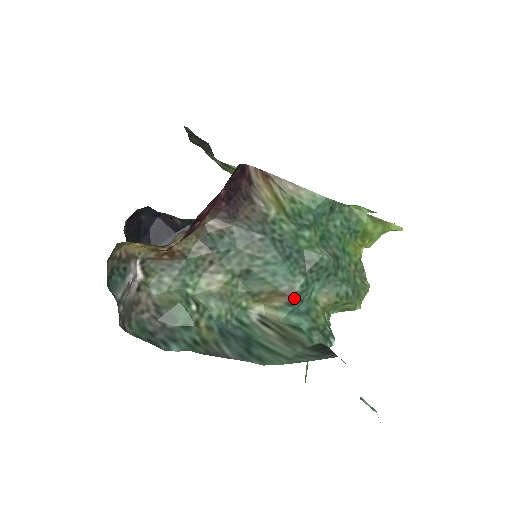
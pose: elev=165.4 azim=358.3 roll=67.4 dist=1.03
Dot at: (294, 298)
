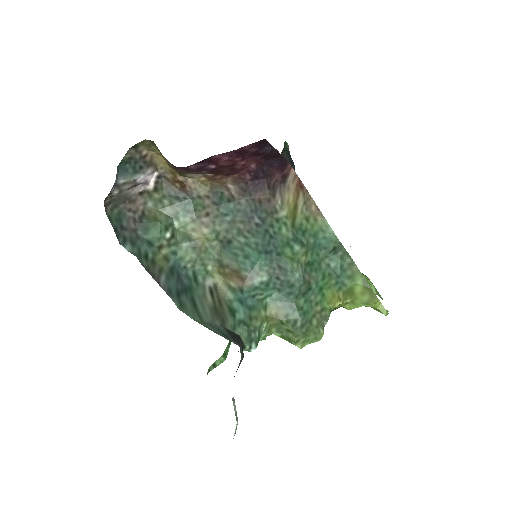
Dot at: (248, 287)
